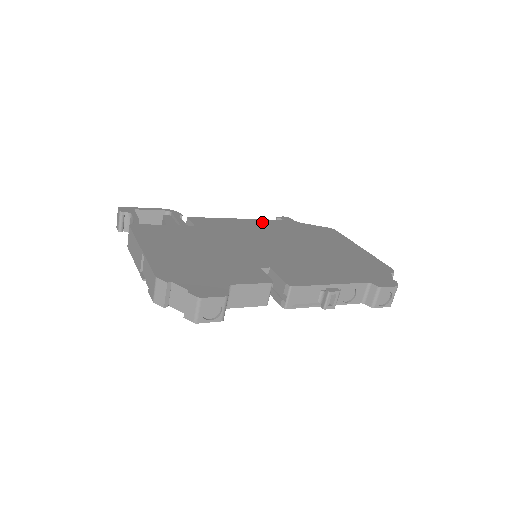
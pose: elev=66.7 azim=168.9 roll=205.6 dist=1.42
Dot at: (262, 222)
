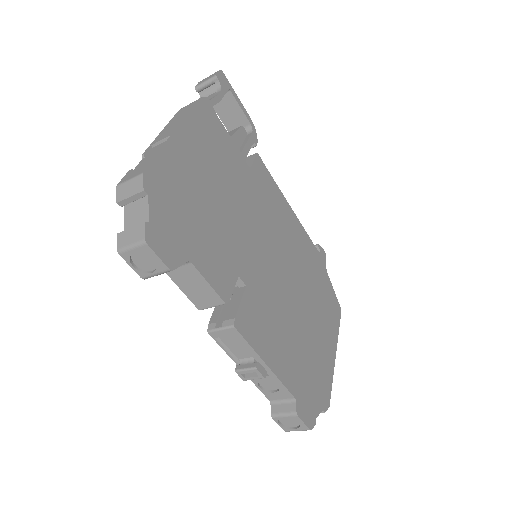
Dot at: (302, 234)
